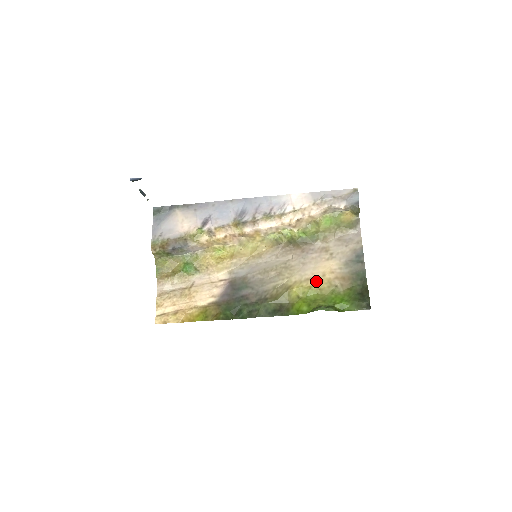
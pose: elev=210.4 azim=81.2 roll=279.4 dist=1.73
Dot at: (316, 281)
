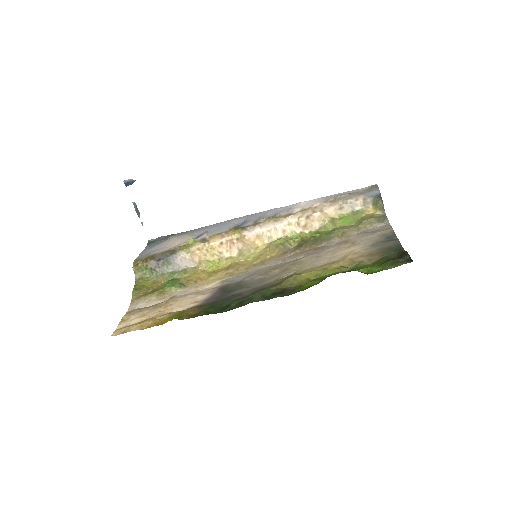
Dot at: (333, 263)
